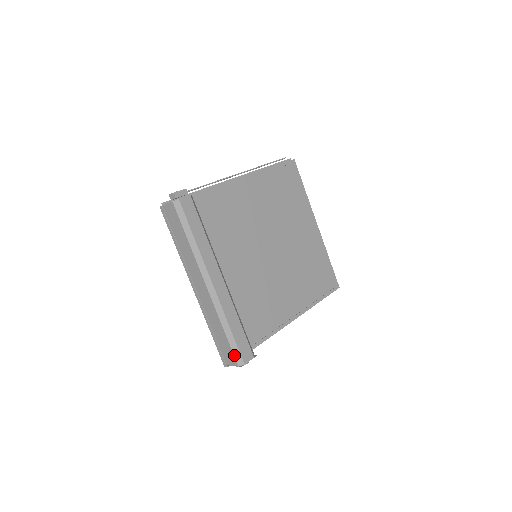
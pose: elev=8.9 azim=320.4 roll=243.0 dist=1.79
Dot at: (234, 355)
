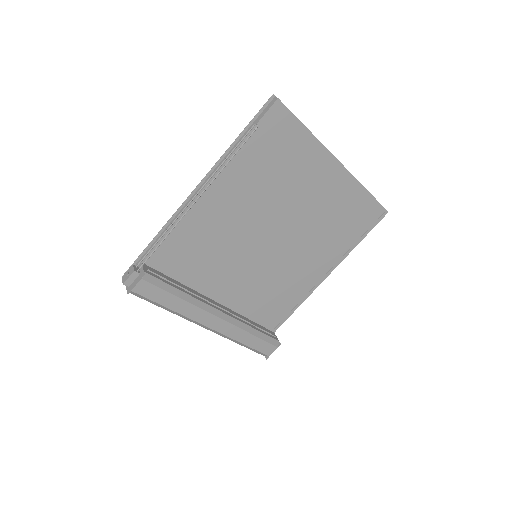
Dot at: occluded
